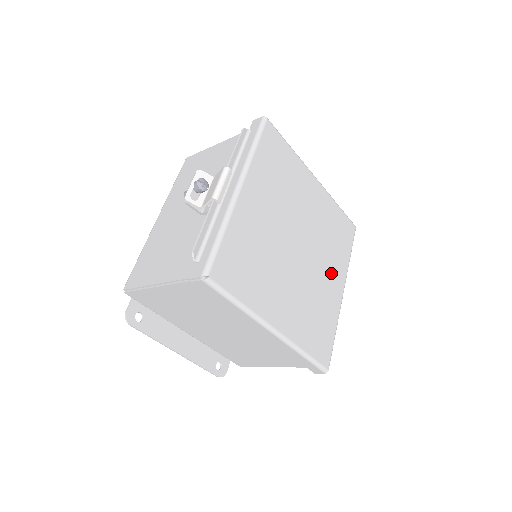
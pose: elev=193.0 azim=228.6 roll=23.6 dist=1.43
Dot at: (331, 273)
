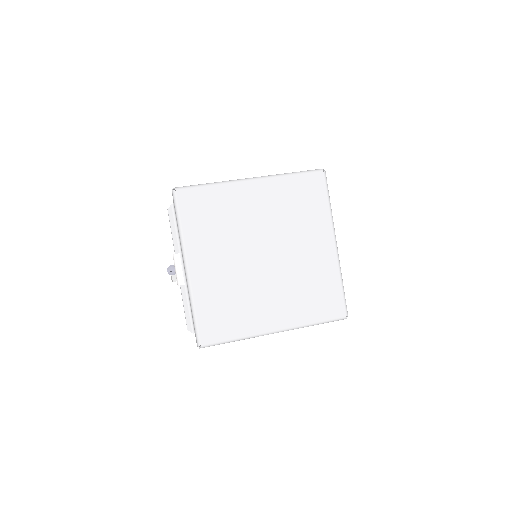
Dot at: (312, 242)
